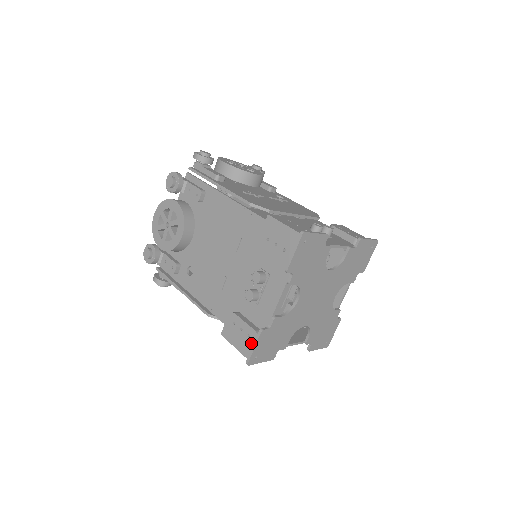
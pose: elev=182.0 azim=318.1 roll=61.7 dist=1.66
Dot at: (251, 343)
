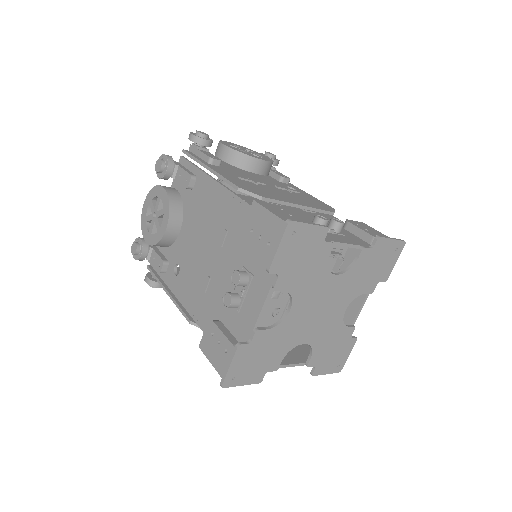
Dot at: (228, 360)
